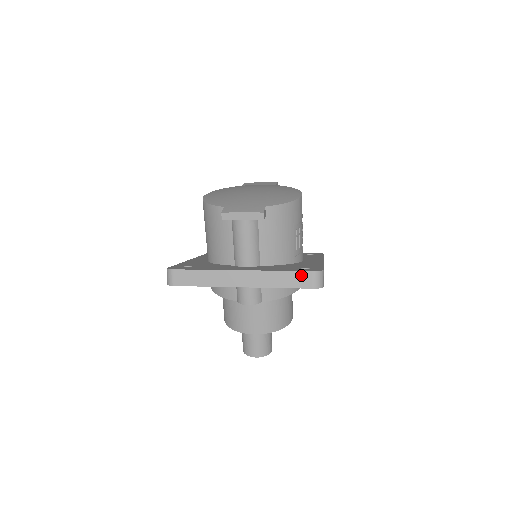
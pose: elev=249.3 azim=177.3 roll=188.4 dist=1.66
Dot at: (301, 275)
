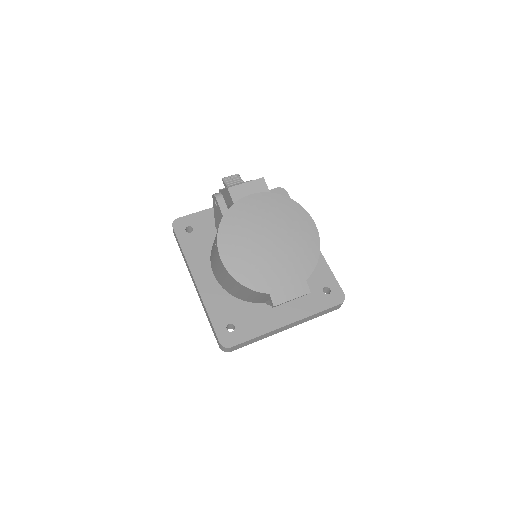
Dot at: (332, 308)
